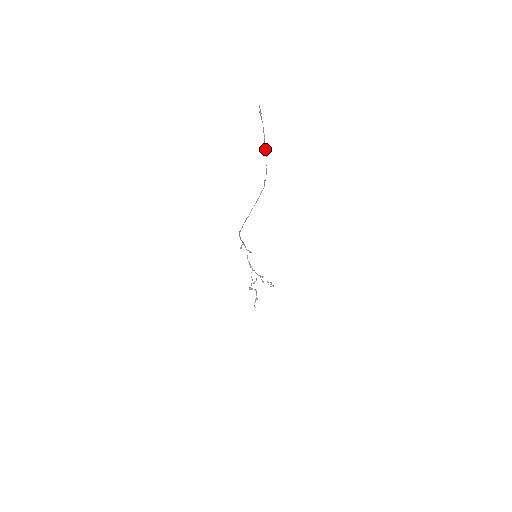
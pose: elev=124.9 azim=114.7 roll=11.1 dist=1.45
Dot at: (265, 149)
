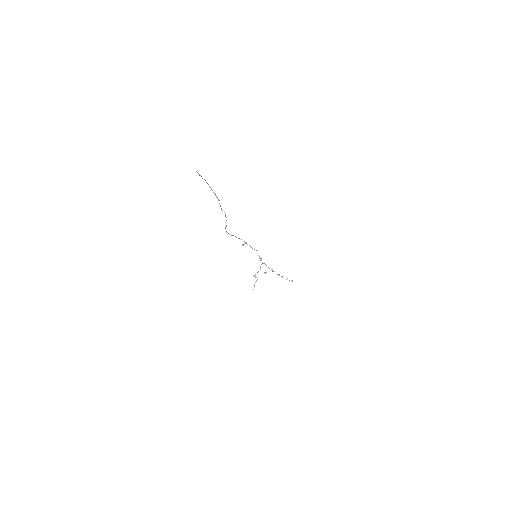
Dot at: (216, 196)
